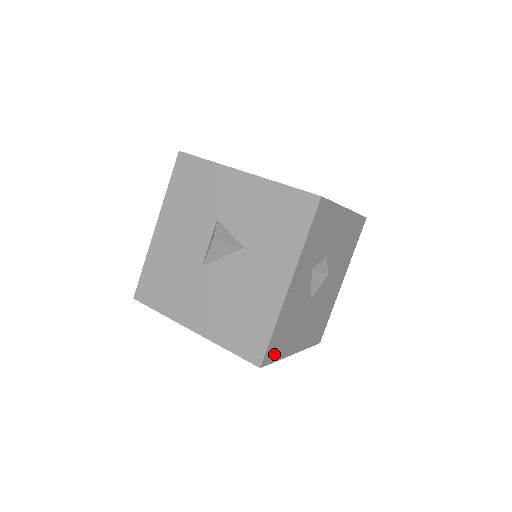
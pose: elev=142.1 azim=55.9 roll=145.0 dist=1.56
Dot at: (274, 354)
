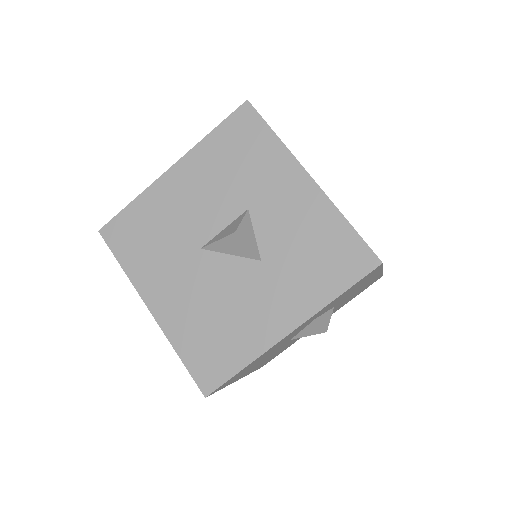
Dot at: (225, 384)
